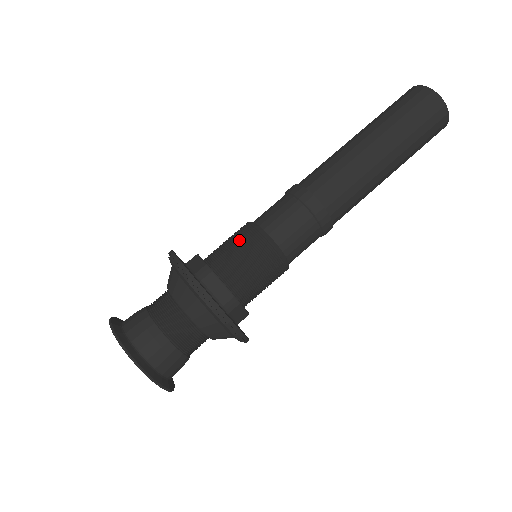
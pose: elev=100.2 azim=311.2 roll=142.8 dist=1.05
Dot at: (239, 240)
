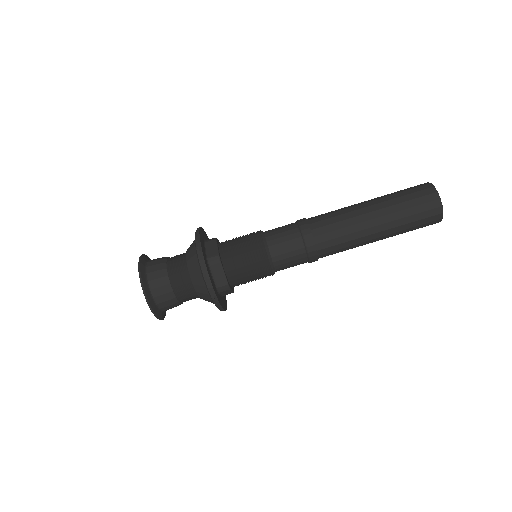
Dot at: occluded
